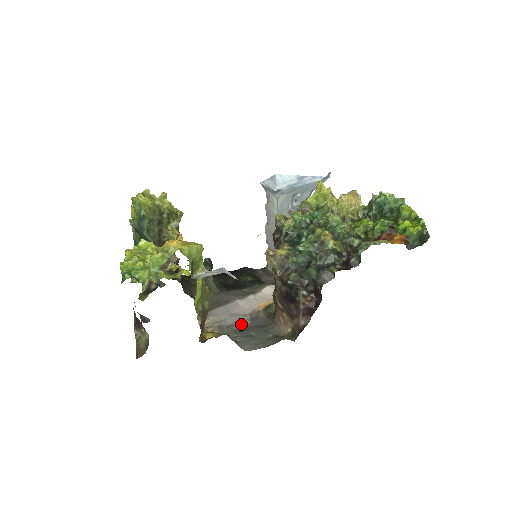
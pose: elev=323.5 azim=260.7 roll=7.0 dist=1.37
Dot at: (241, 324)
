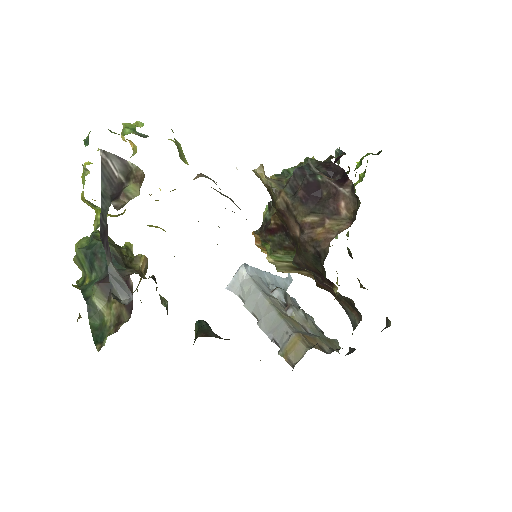
Dot at: occluded
